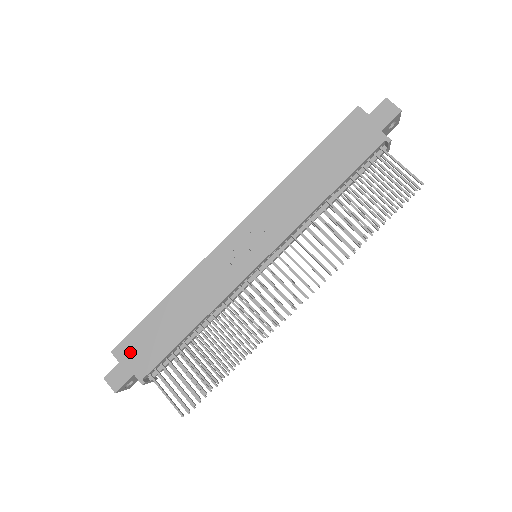
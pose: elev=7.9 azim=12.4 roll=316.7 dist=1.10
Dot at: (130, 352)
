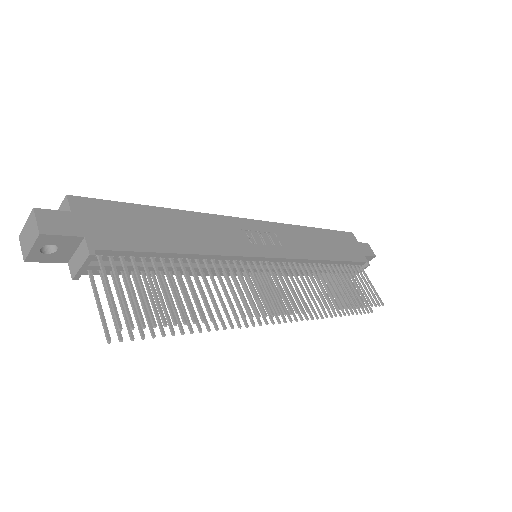
Dot at: (95, 214)
